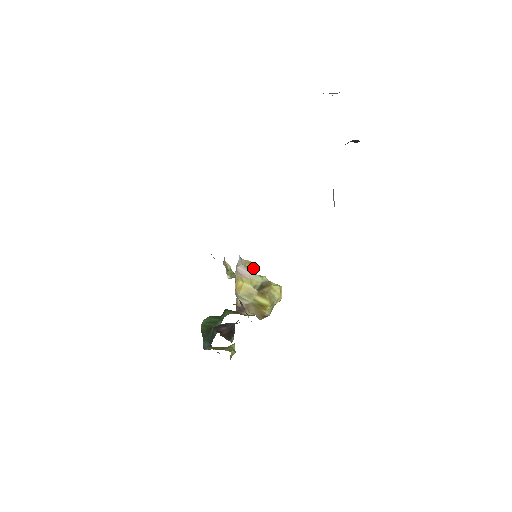
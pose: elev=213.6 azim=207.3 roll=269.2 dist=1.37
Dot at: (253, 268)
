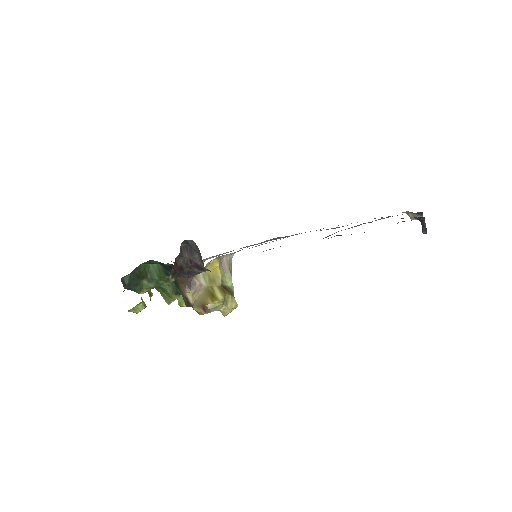
Dot at: occluded
